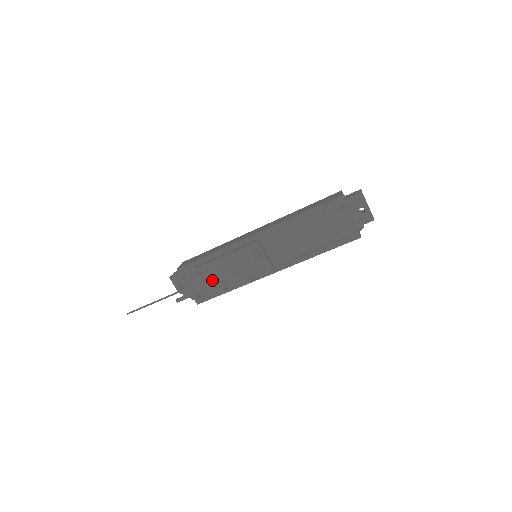
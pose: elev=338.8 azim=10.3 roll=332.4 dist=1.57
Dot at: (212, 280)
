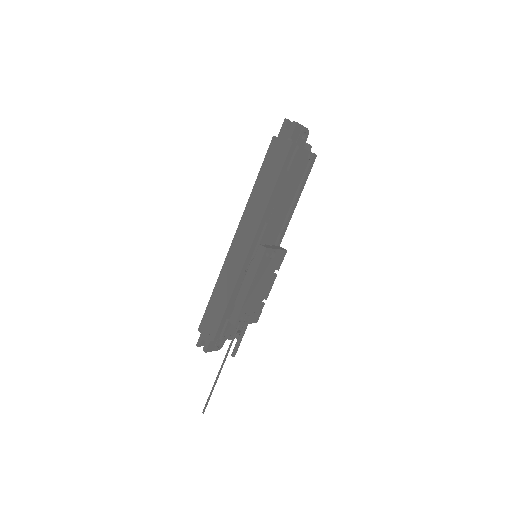
Dot at: (251, 312)
